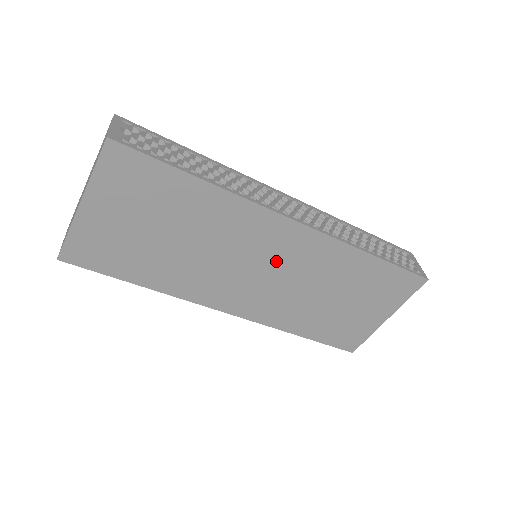
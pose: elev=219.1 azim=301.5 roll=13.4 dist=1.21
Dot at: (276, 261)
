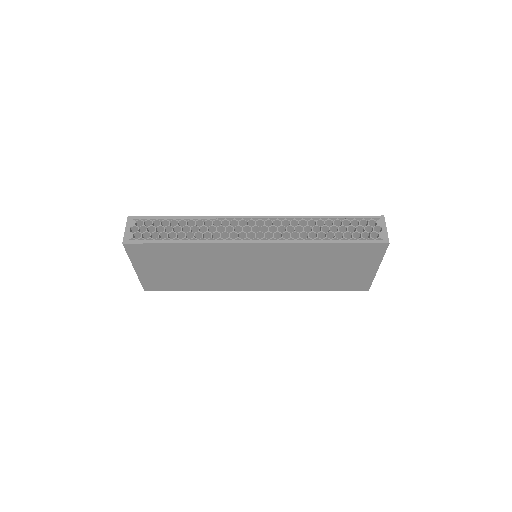
Dot at: (262, 263)
